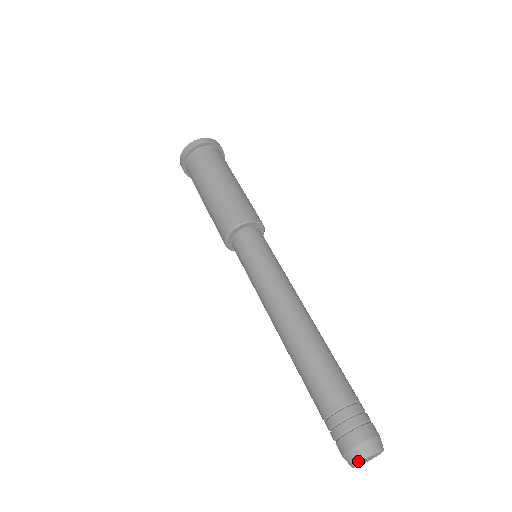
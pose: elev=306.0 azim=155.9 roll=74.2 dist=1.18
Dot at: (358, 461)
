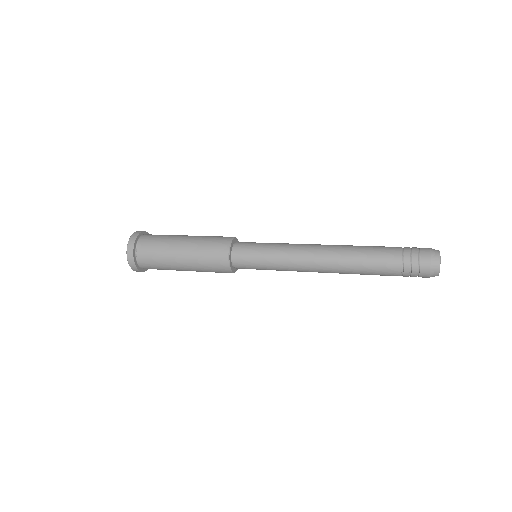
Dot at: (438, 250)
